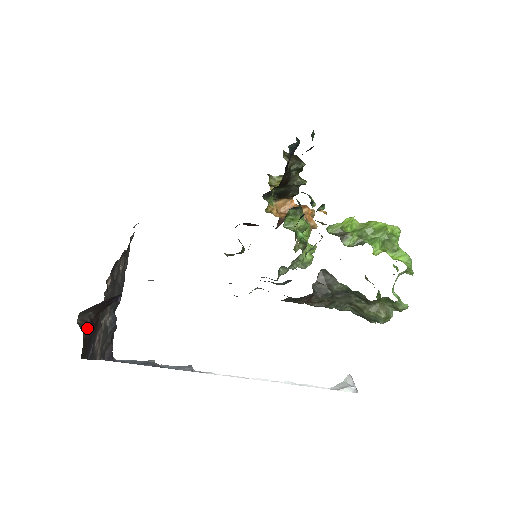
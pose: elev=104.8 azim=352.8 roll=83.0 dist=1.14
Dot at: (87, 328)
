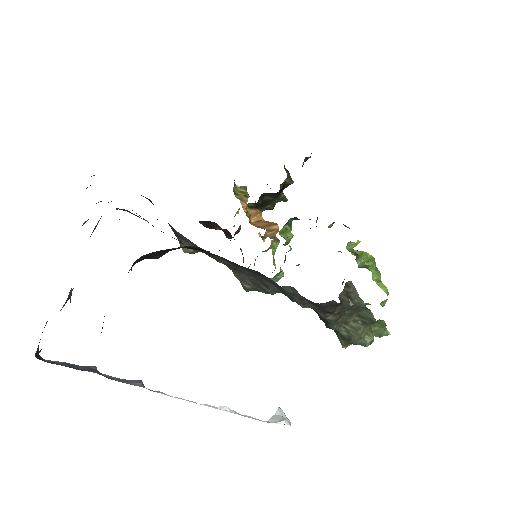
Dot at: occluded
